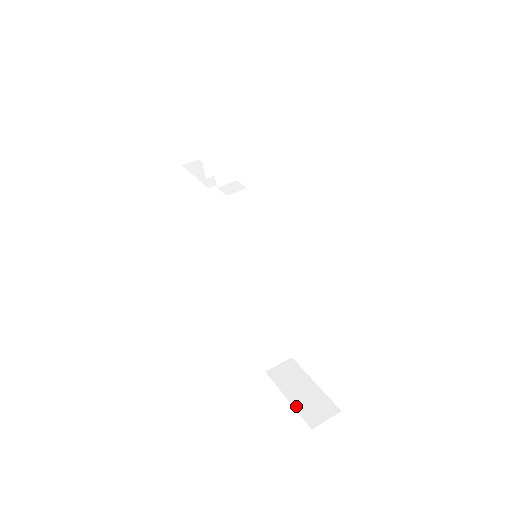
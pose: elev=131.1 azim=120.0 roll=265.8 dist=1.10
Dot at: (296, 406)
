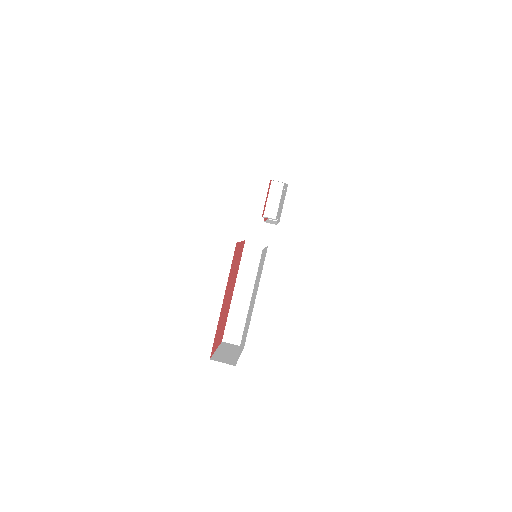
Dot at: (216, 353)
